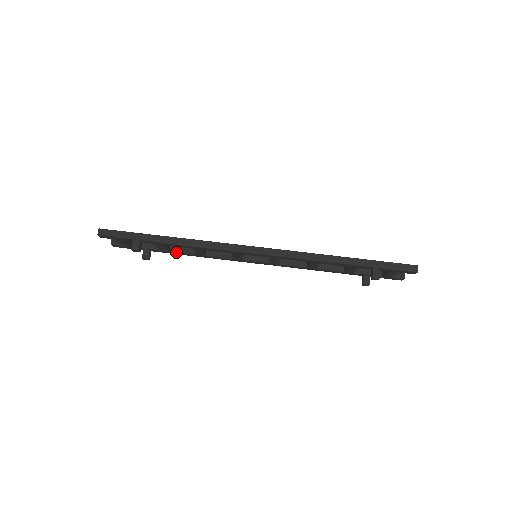
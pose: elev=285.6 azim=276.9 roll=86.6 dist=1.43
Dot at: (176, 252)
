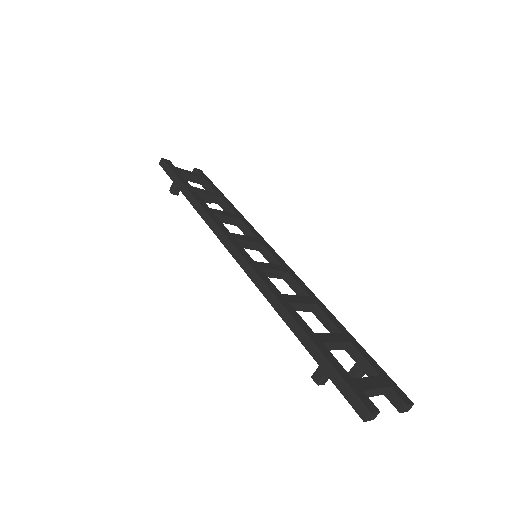
Dot at: occluded
